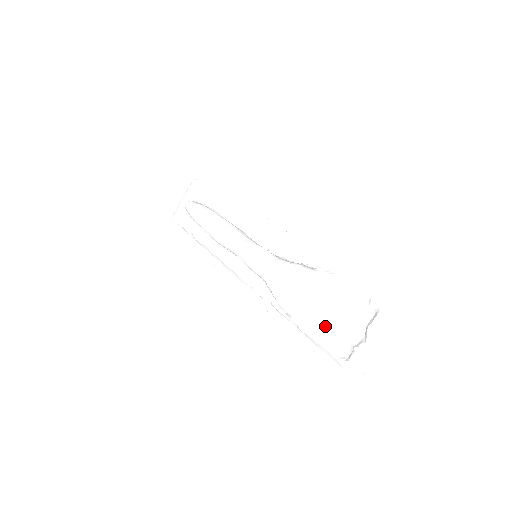
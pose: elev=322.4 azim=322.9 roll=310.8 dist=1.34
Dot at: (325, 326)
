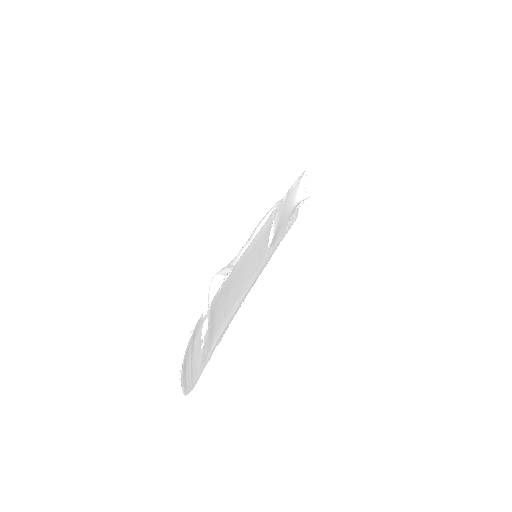
Dot at: occluded
